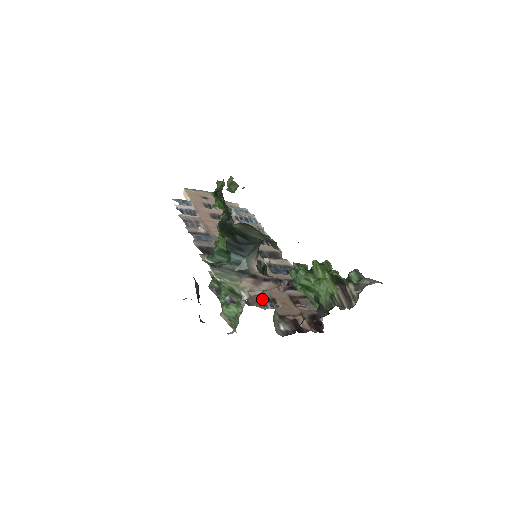
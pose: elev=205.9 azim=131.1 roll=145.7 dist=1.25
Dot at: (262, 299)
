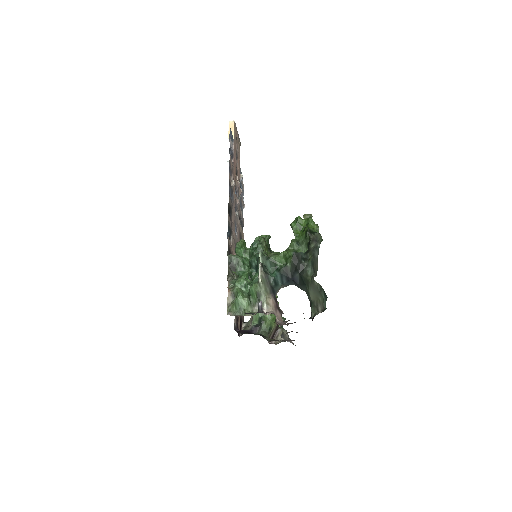
Dot at: occluded
